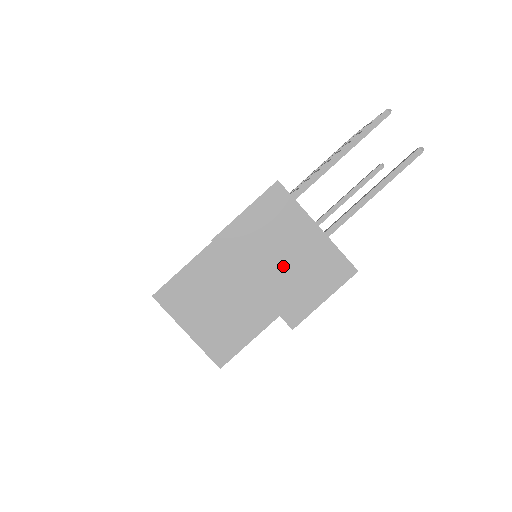
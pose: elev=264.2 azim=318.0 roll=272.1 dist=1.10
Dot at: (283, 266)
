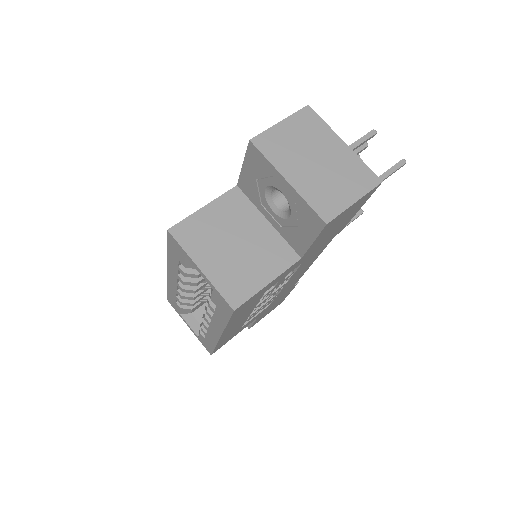
Dot at: (315, 169)
